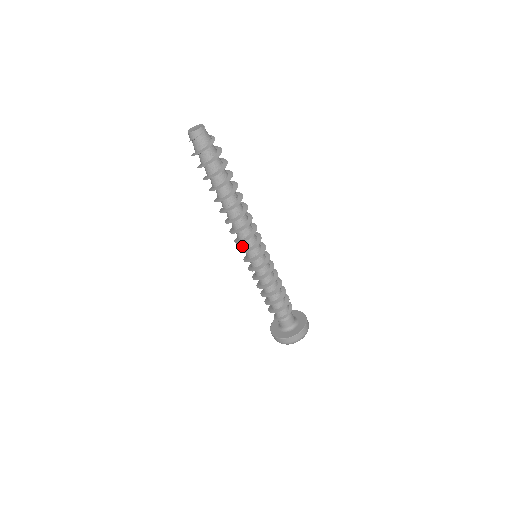
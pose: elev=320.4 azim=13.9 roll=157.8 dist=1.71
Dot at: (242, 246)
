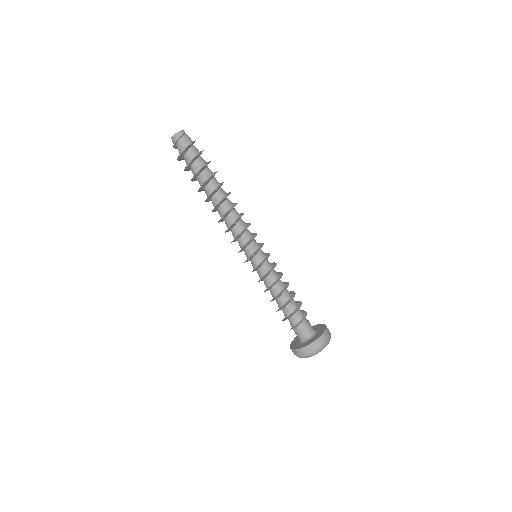
Dot at: (240, 245)
